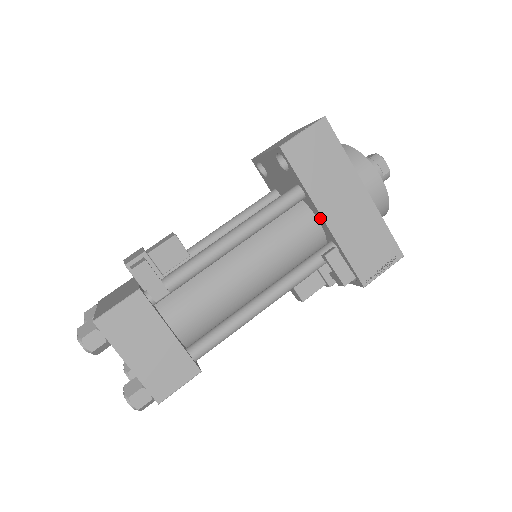
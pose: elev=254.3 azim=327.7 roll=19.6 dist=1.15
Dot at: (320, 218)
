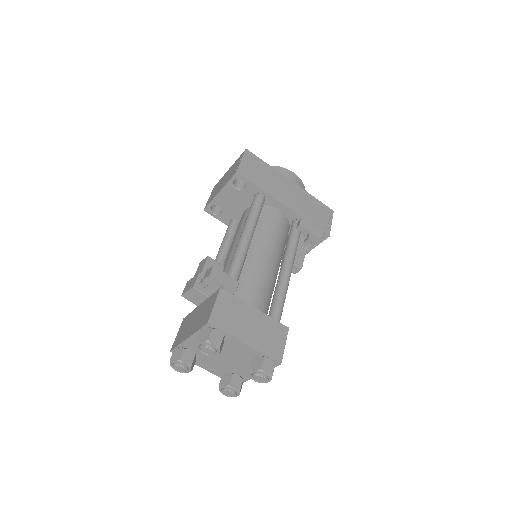
Dot at: (281, 207)
